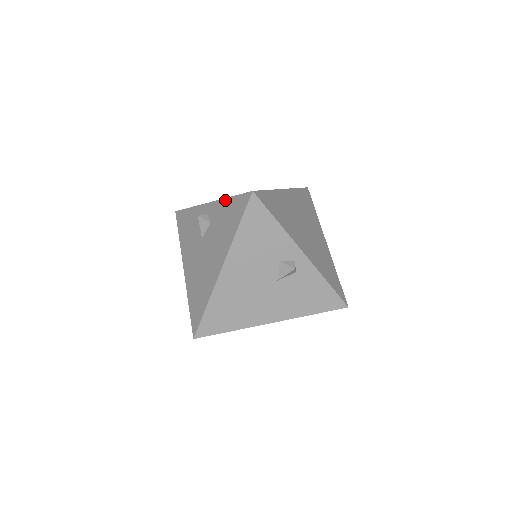
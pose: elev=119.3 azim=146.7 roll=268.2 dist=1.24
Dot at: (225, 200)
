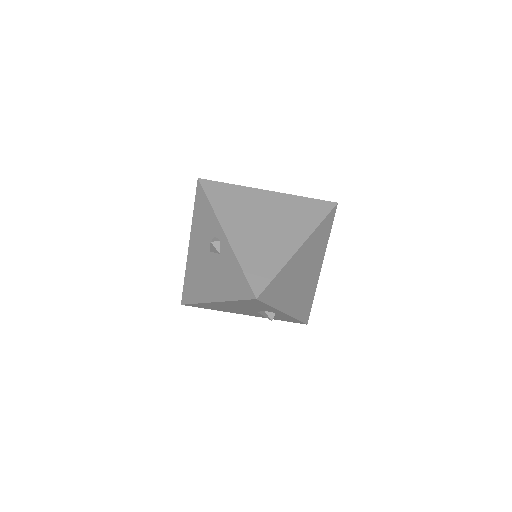
Dot at: (236, 262)
